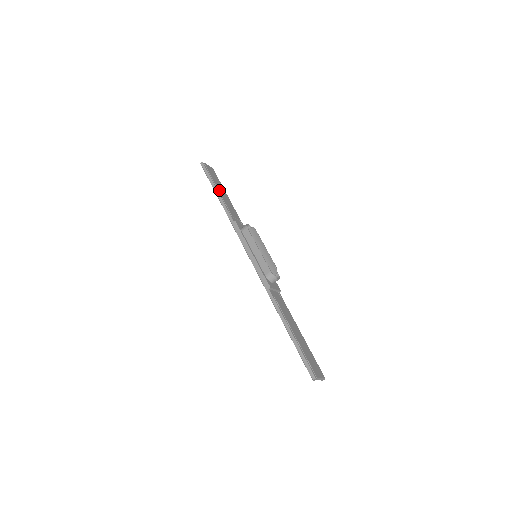
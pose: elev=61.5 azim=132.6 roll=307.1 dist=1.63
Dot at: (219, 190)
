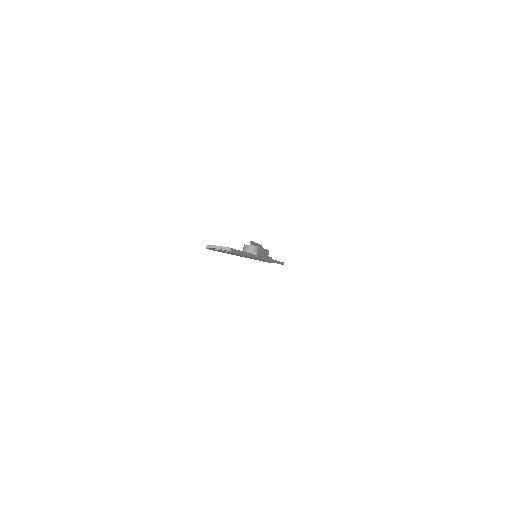
Dot at: occluded
